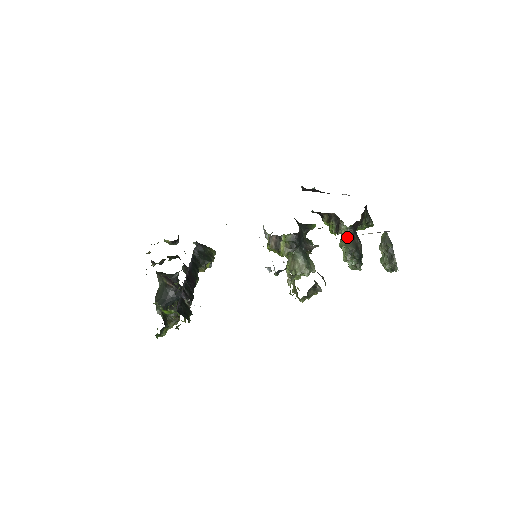
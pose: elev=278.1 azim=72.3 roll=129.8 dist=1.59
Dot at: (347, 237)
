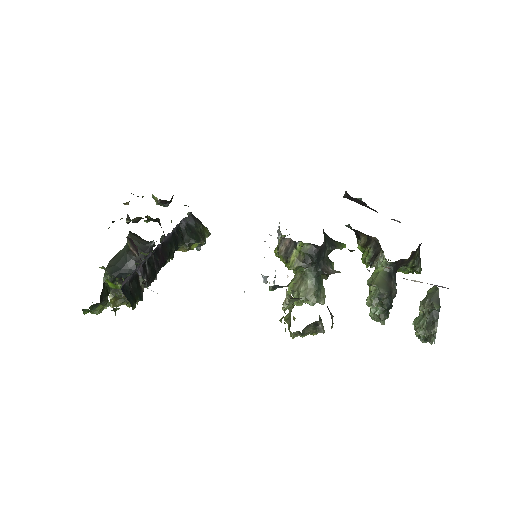
Dot at: (382, 275)
